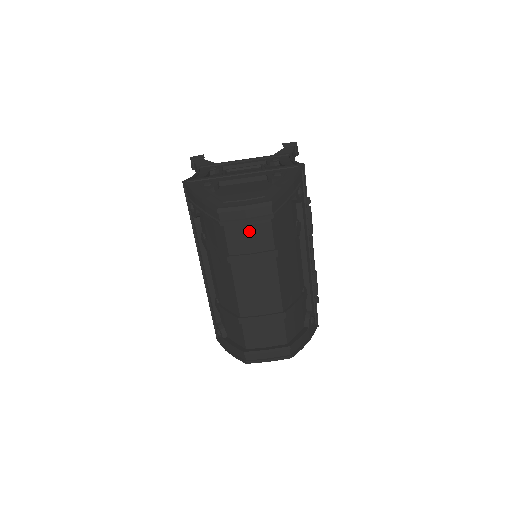
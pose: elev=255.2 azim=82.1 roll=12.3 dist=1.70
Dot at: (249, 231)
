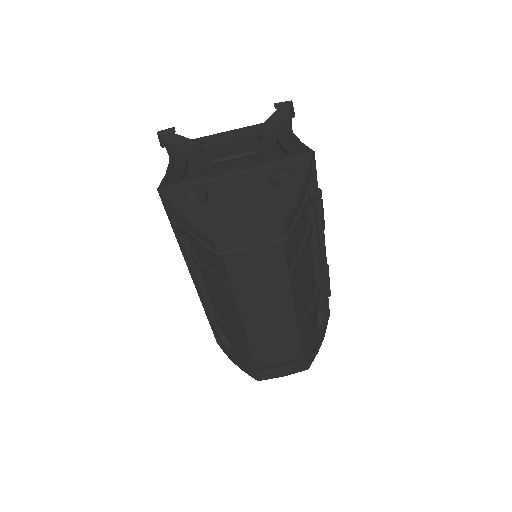
Dot at: (255, 258)
